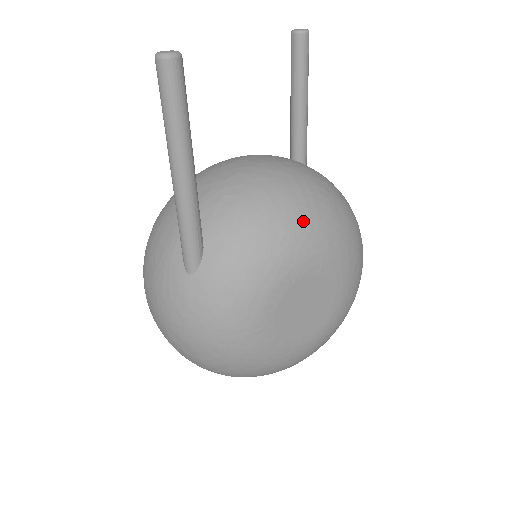
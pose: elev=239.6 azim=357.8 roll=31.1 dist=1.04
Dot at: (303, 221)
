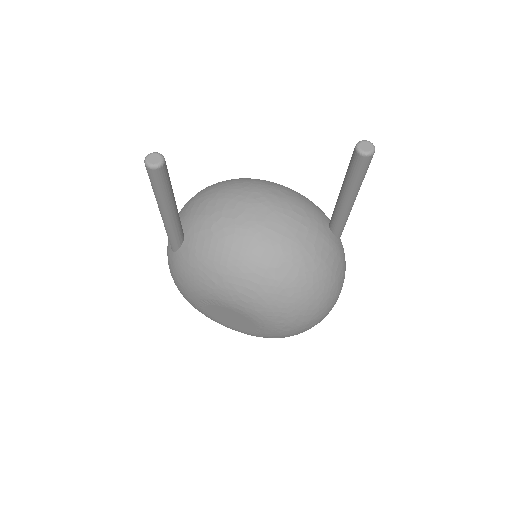
Dot at: (240, 285)
